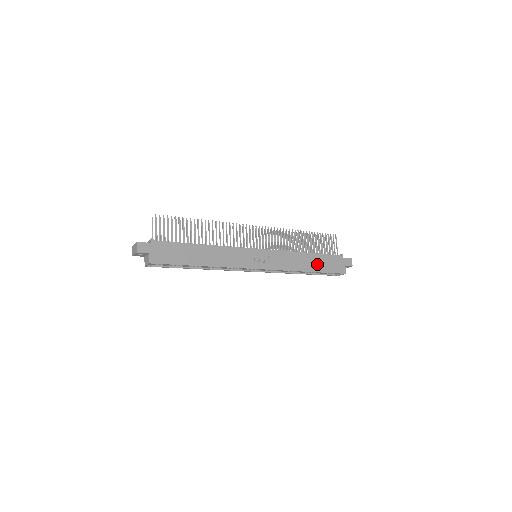
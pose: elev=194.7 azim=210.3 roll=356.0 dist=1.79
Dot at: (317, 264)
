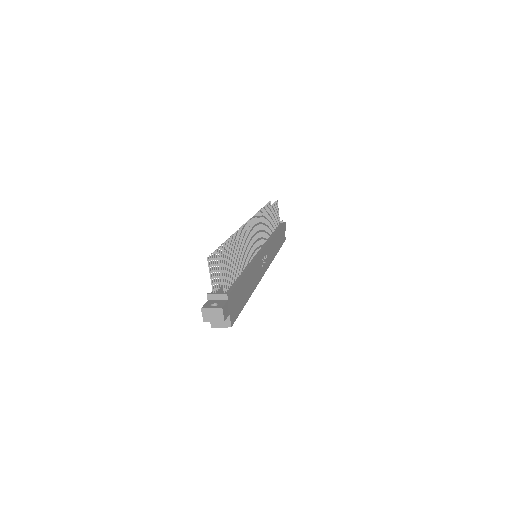
Dot at: (279, 241)
